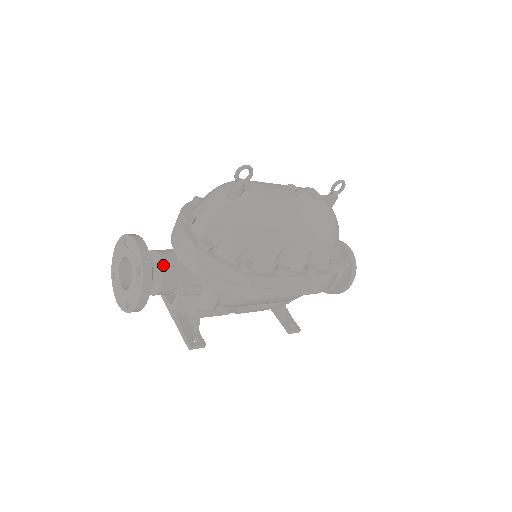
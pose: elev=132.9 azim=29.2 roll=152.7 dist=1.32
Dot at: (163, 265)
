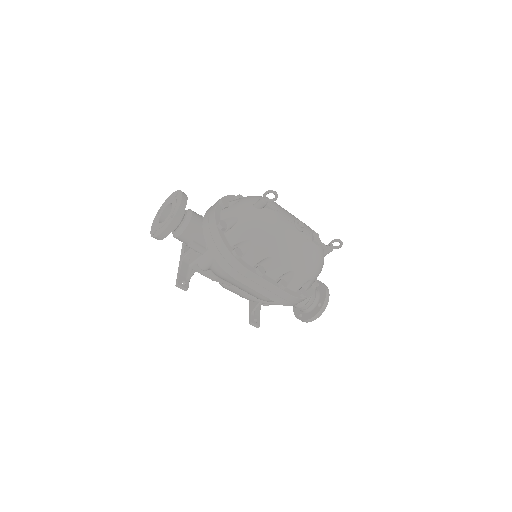
Dot at: (190, 222)
